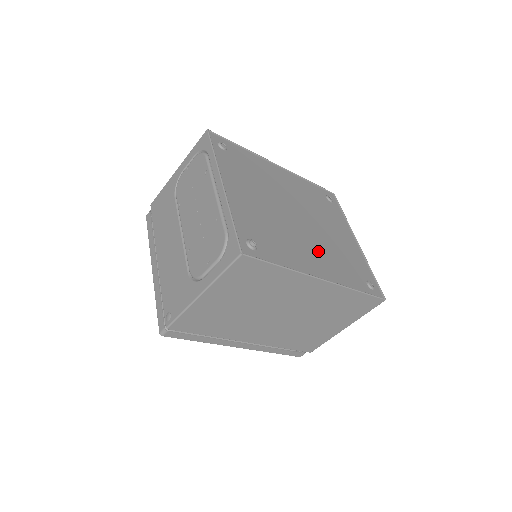
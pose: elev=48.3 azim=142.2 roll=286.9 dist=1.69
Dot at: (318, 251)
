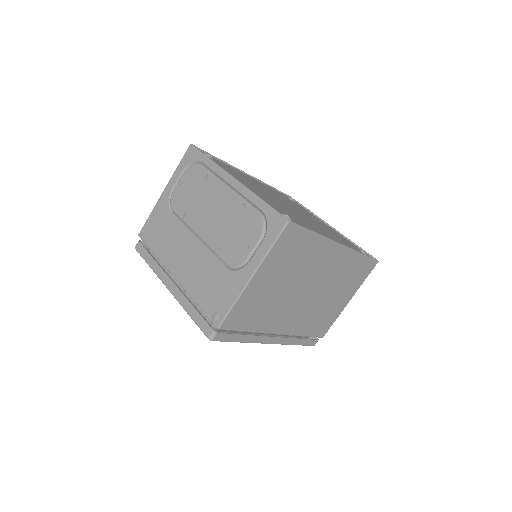
Dot at: (319, 228)
